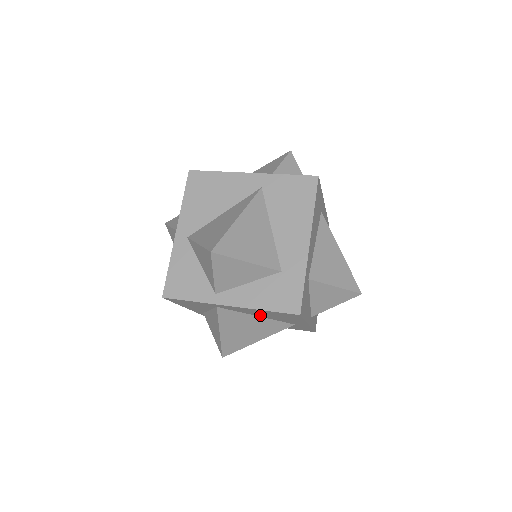
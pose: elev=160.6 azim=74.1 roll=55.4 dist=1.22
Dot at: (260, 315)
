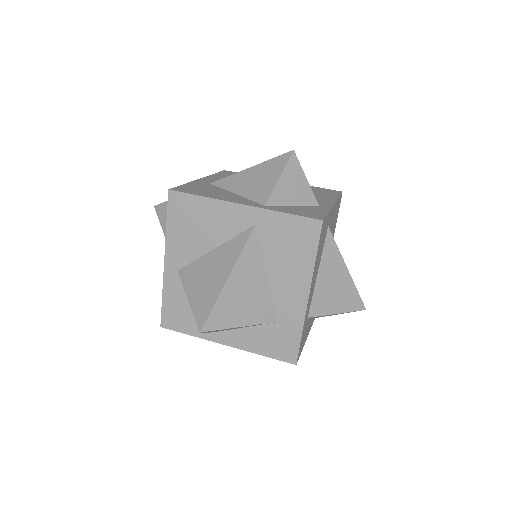
Dot at: occluded
